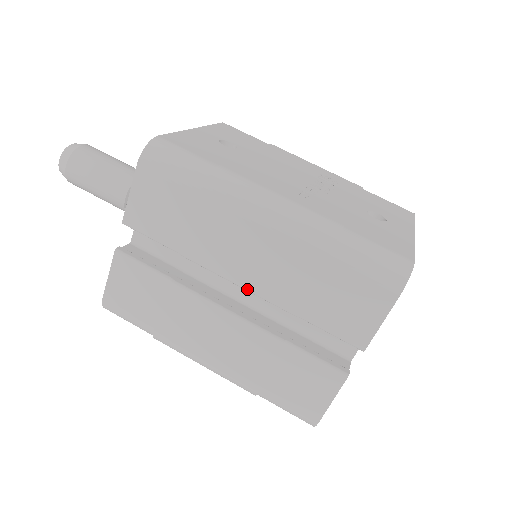
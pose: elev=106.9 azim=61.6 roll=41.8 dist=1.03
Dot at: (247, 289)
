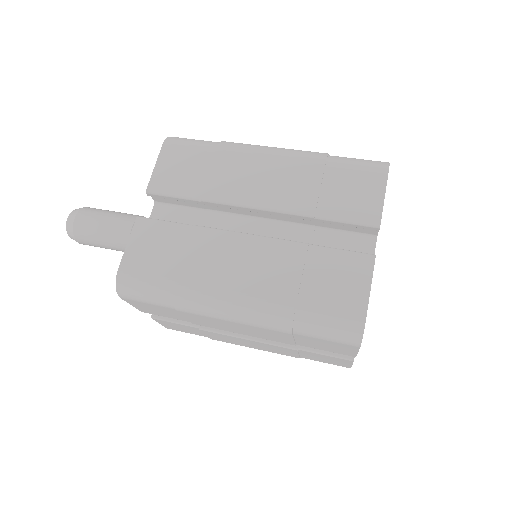
Dot at: (265, 208)
